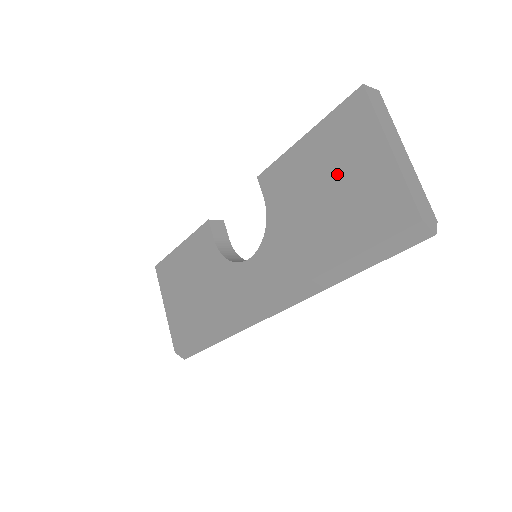
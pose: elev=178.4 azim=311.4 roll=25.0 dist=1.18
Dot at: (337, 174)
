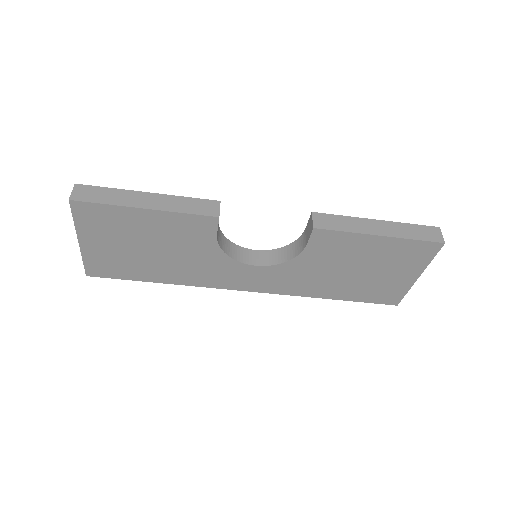
Dot at: (379, 268)
